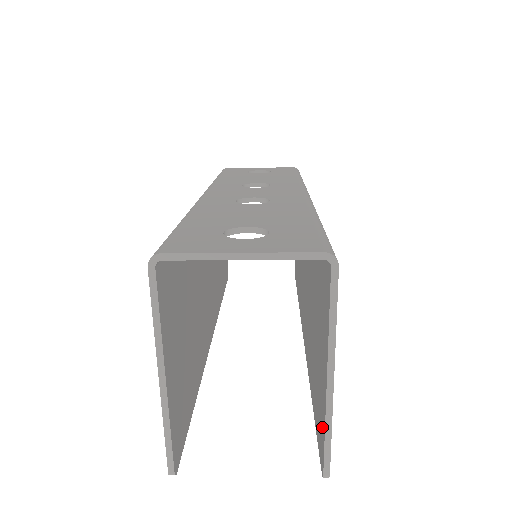
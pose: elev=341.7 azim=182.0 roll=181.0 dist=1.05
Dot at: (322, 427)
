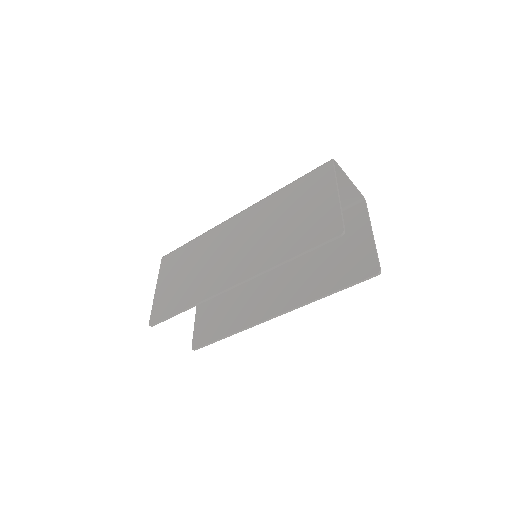
Dot at: (369, 257)
